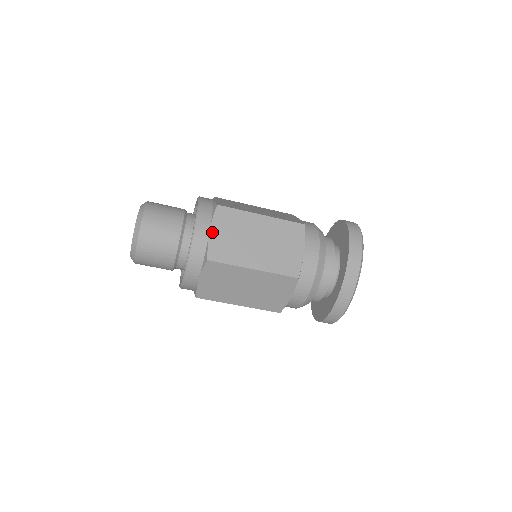
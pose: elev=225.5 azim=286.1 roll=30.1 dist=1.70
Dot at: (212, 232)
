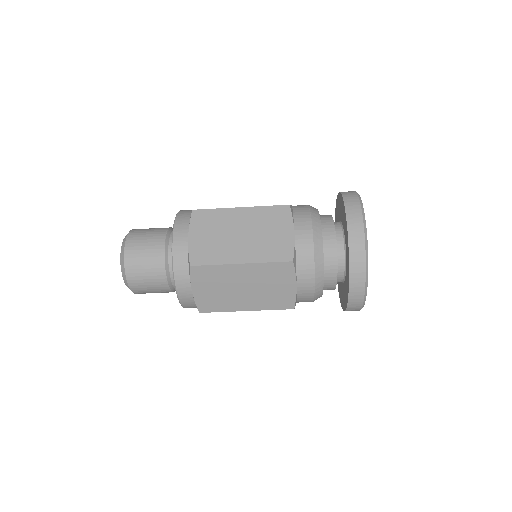
Dot at: (191, 237)
